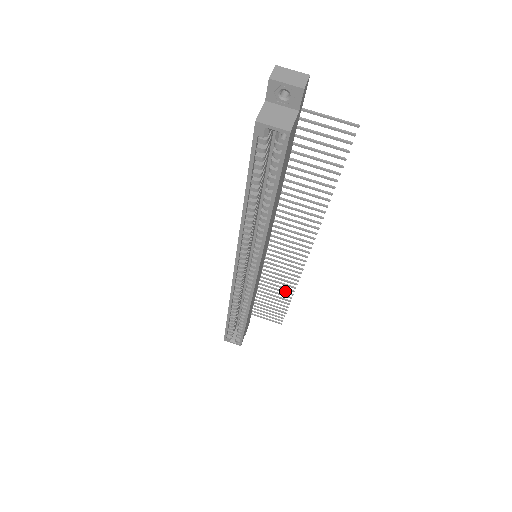
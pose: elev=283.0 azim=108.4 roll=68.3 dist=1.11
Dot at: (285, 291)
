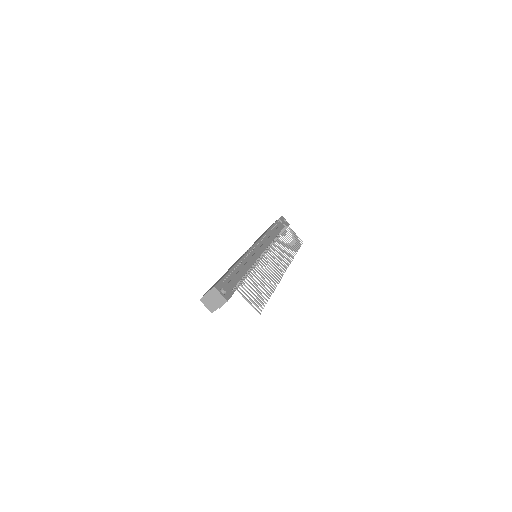
Dot at: (292, 250)
